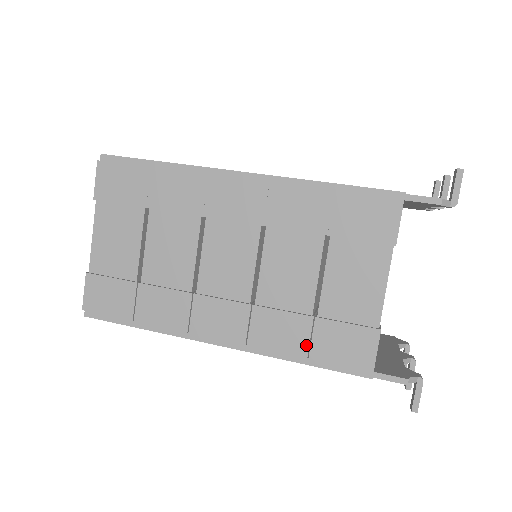
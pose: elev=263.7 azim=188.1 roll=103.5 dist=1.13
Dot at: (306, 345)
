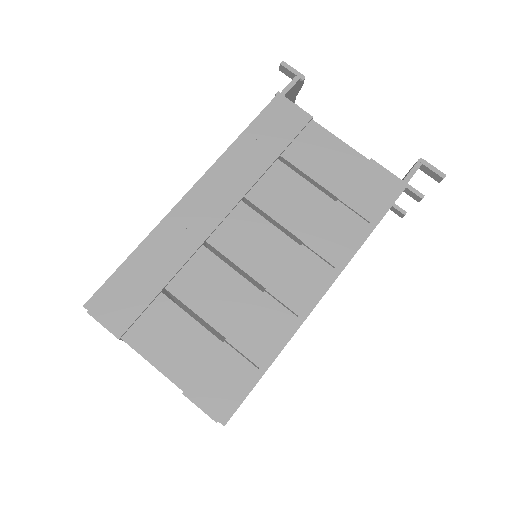
Dot at: (358, 218)
